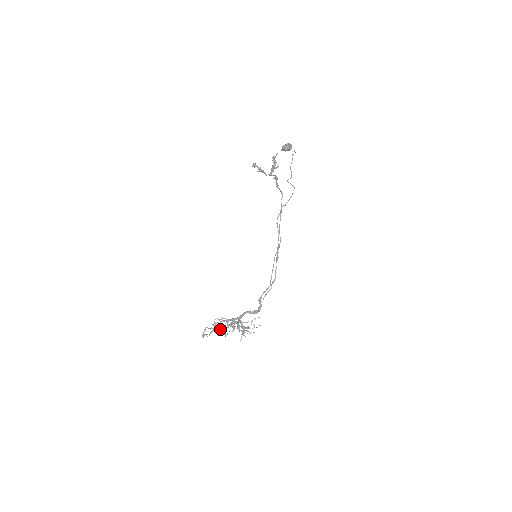
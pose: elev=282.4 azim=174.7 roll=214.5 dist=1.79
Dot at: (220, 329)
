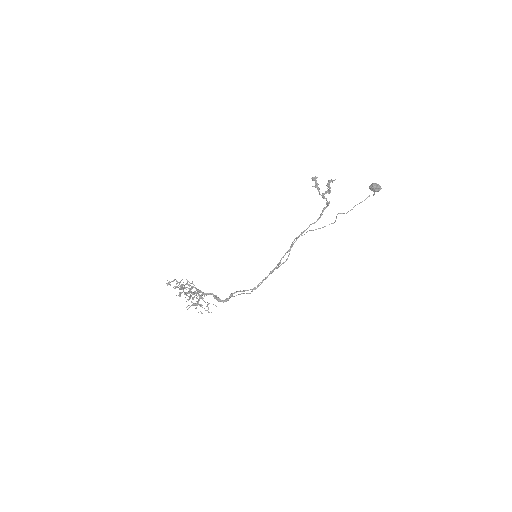
Dot at: occluded
